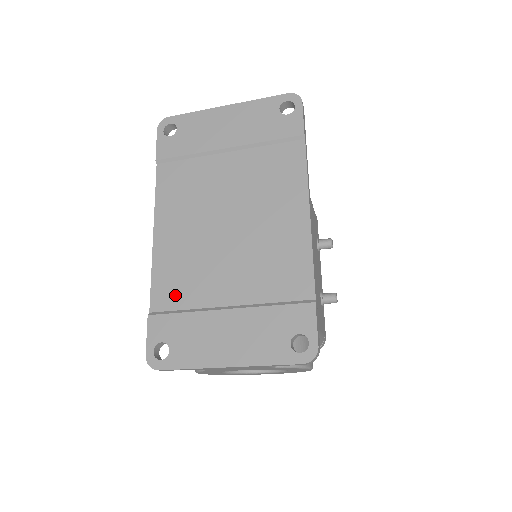
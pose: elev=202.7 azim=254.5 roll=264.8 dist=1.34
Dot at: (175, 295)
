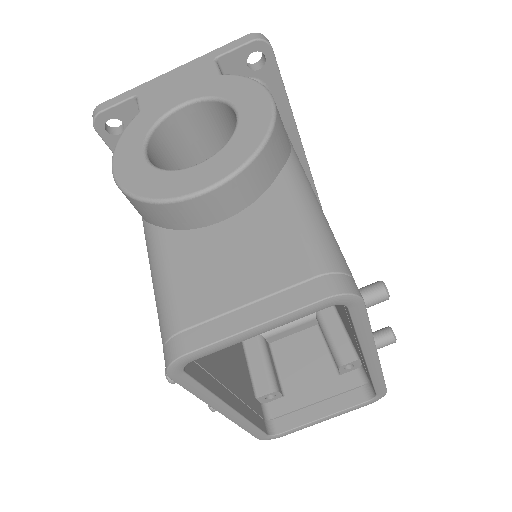
Dot at: occluded
